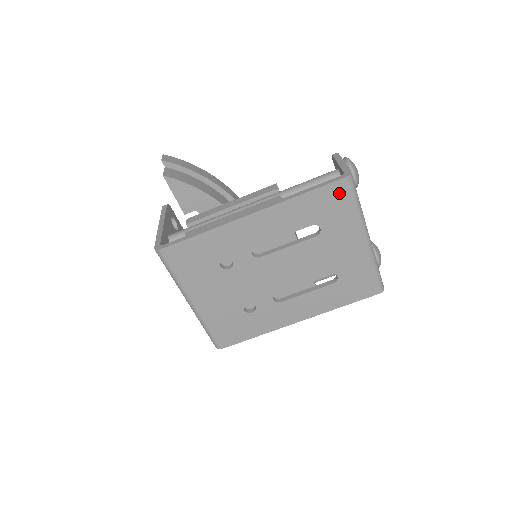
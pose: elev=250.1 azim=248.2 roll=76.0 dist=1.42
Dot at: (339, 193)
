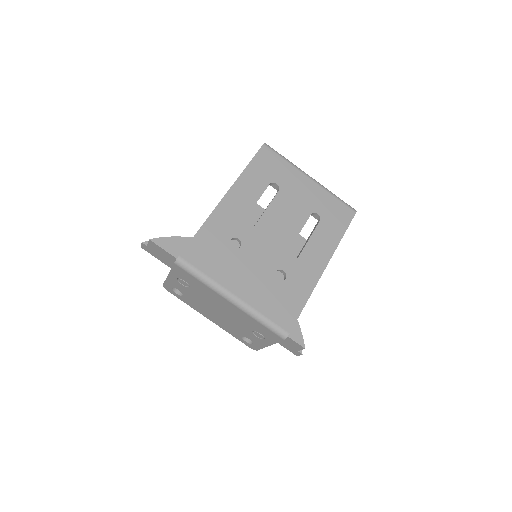
Dot at: (268, 155)
